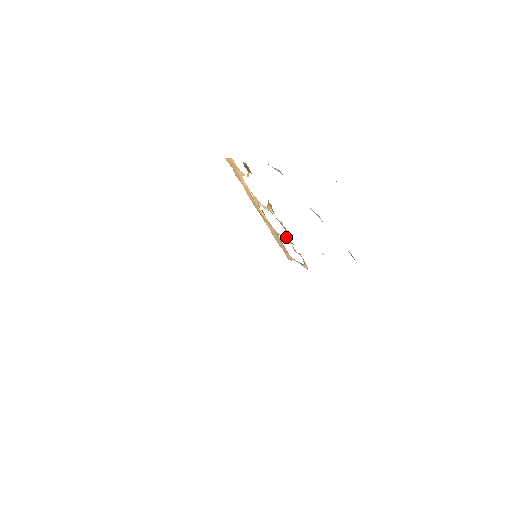
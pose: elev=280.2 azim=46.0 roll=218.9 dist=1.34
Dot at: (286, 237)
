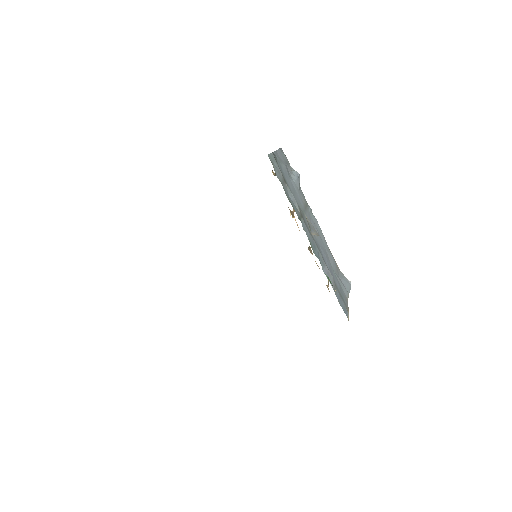
Dot at: (309, 249)
